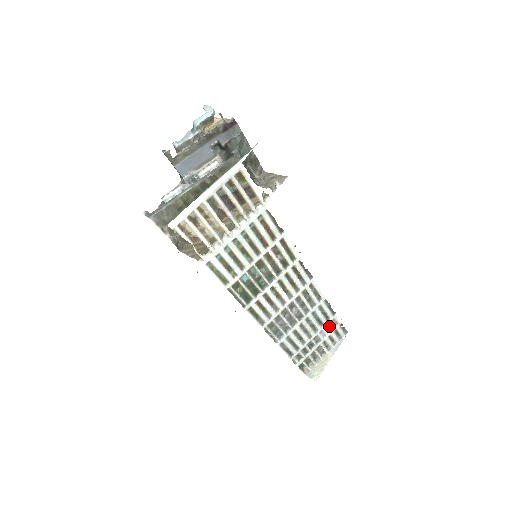
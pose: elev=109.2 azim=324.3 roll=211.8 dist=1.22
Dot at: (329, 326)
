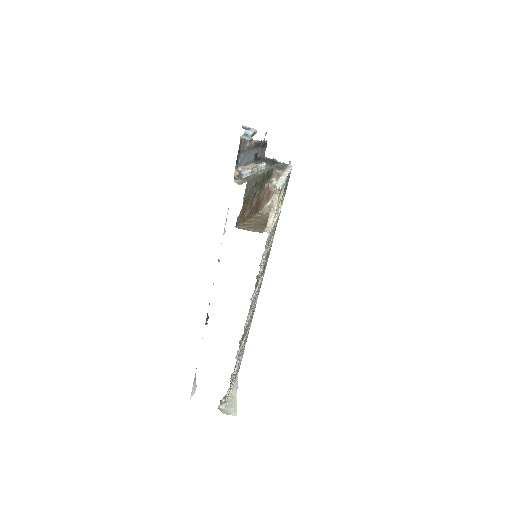
Dot at: (241, 358)
